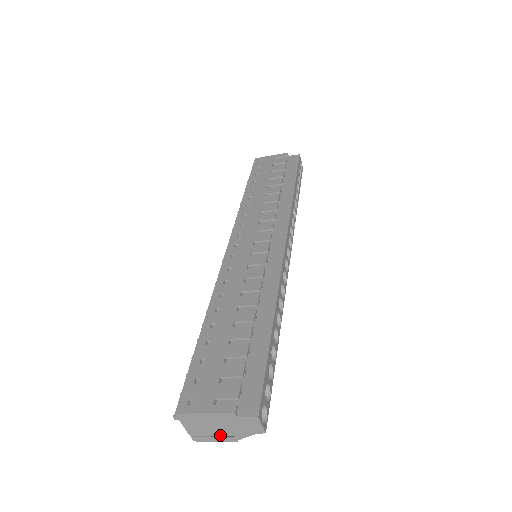
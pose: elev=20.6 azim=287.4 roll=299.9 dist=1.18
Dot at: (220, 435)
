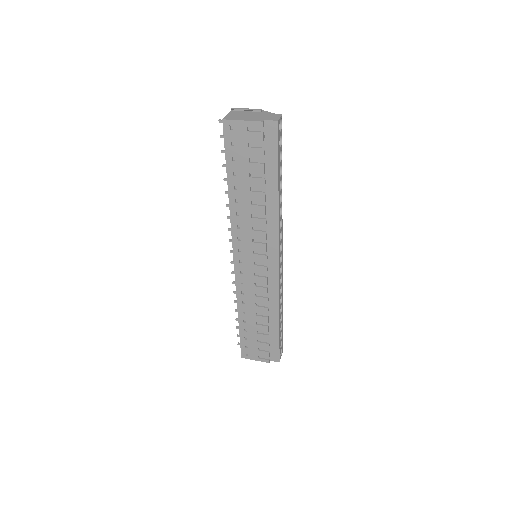
Dot at: occluded
